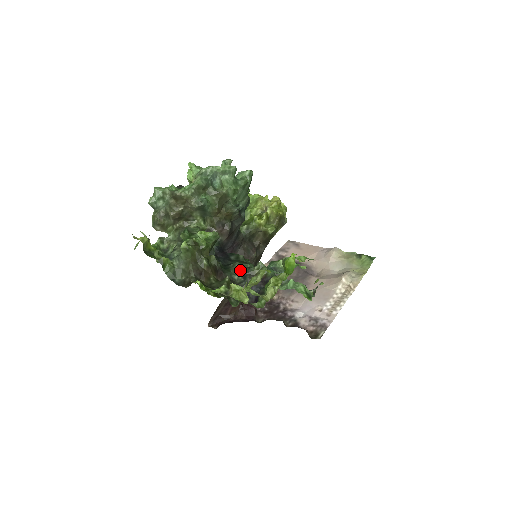
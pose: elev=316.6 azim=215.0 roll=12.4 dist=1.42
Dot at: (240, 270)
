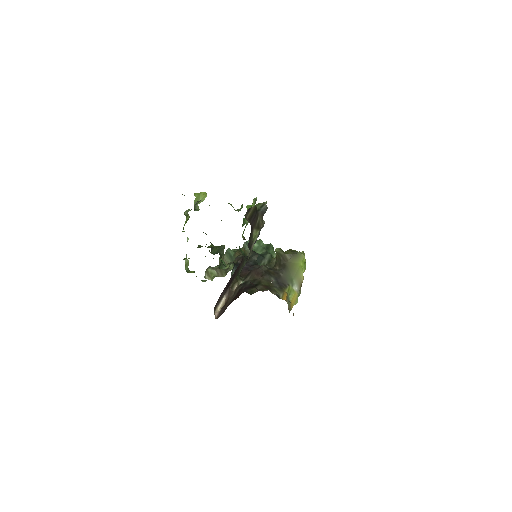
Dot at: occluded
